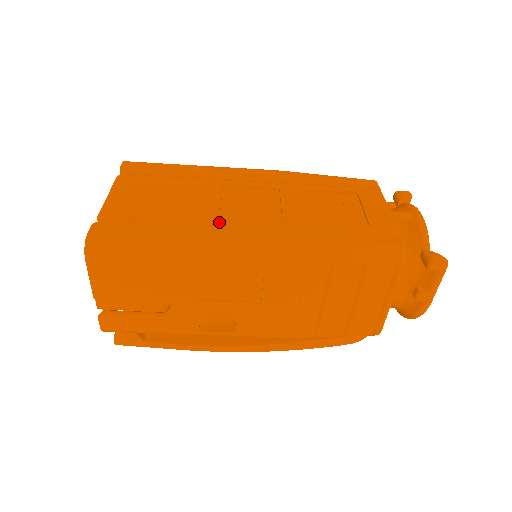
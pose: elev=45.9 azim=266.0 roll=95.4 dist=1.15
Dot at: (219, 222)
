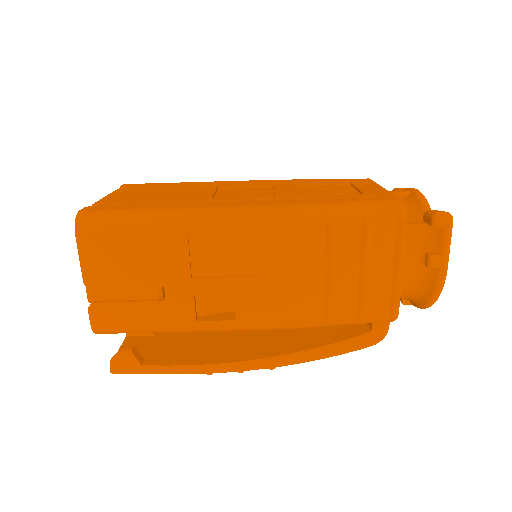
Dot at: (211, 200)
